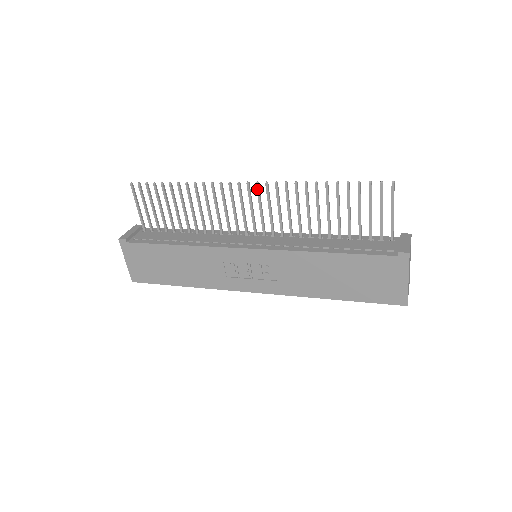
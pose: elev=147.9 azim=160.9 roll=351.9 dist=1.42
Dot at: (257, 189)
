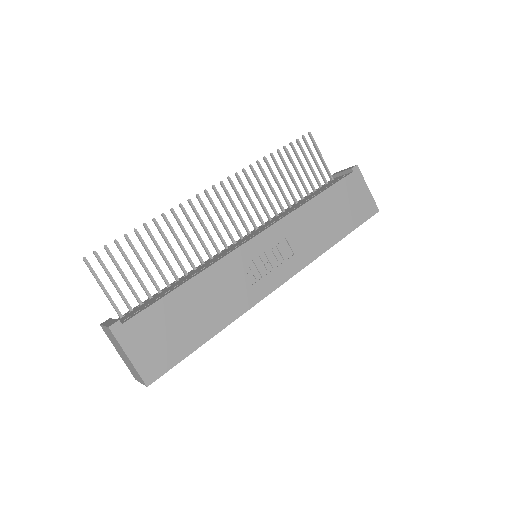
Dot at: (224, 188)
